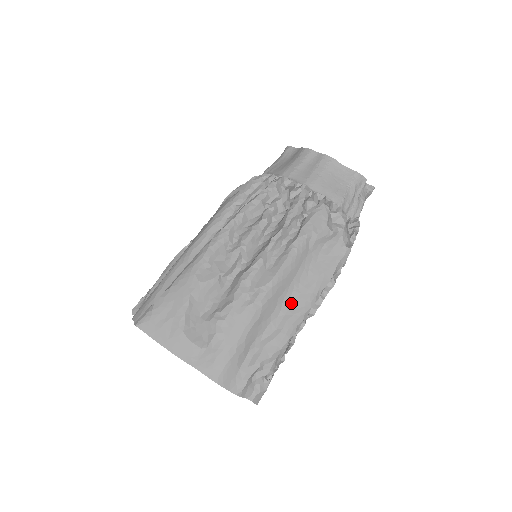
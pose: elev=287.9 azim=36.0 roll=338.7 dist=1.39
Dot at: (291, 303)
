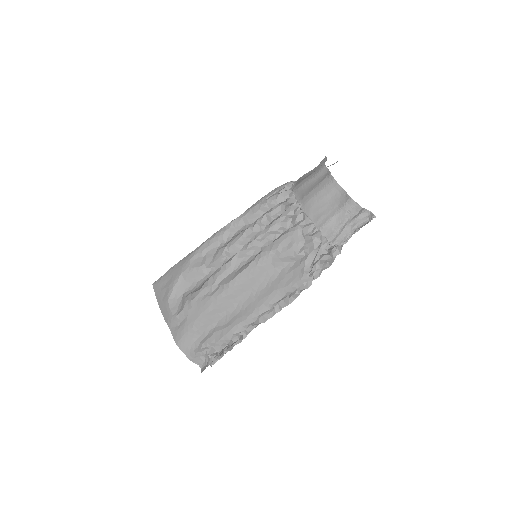
Dot at: (245, 306)
